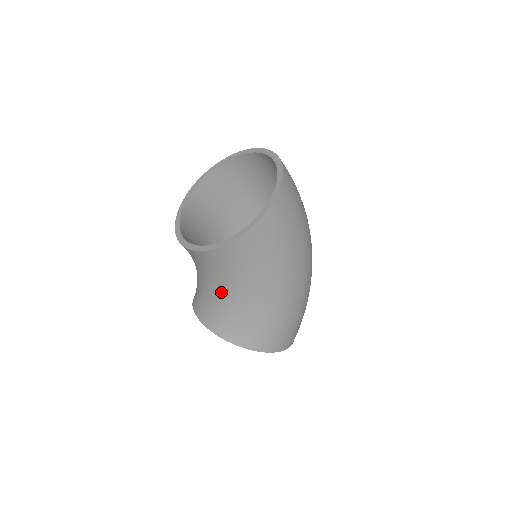
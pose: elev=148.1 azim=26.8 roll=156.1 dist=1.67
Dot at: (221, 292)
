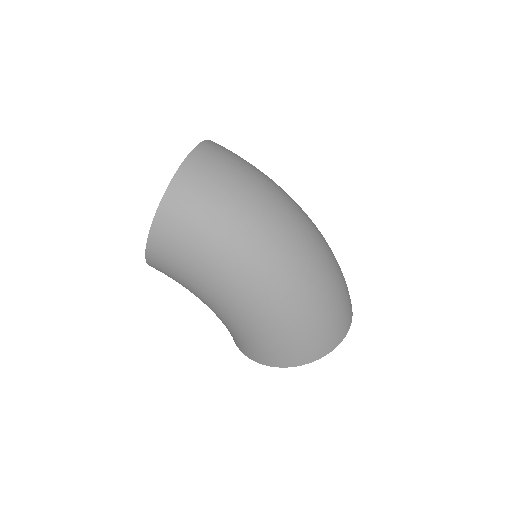
Dot at: occluded
